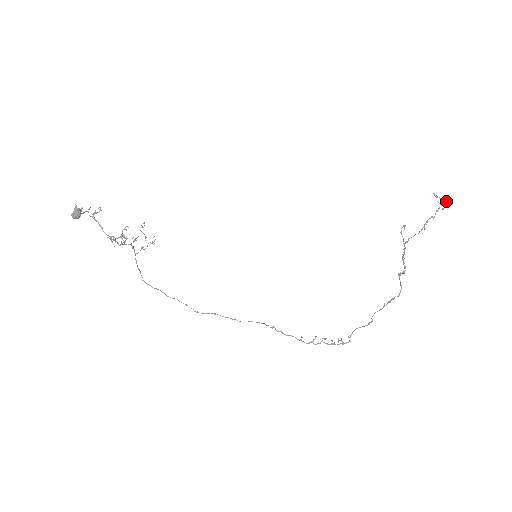
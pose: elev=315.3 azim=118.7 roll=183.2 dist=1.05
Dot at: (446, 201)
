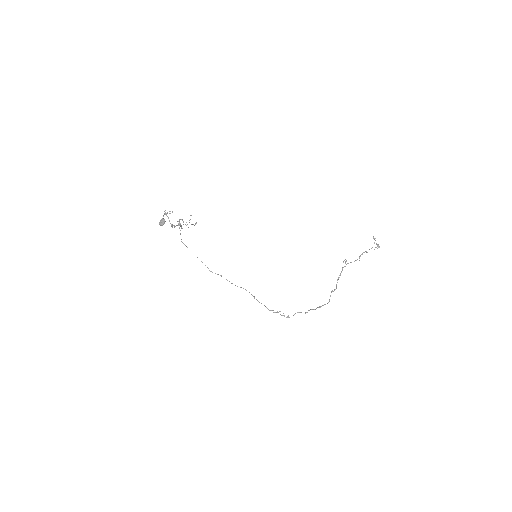
Dot at: (378, 245)
